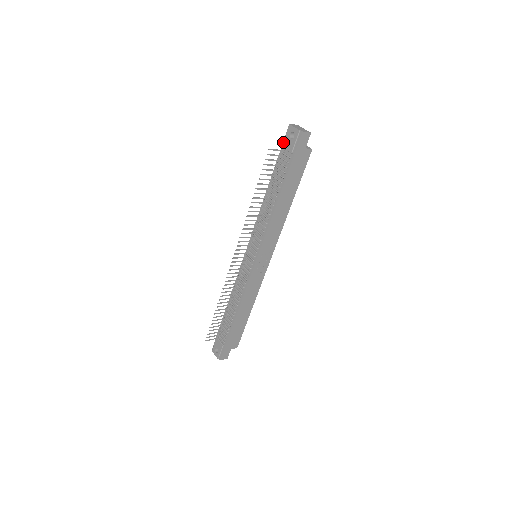
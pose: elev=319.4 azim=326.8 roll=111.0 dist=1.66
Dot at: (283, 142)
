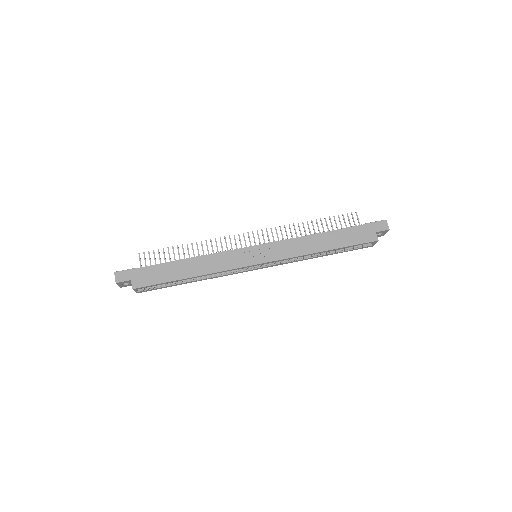
Dot at: occluded
